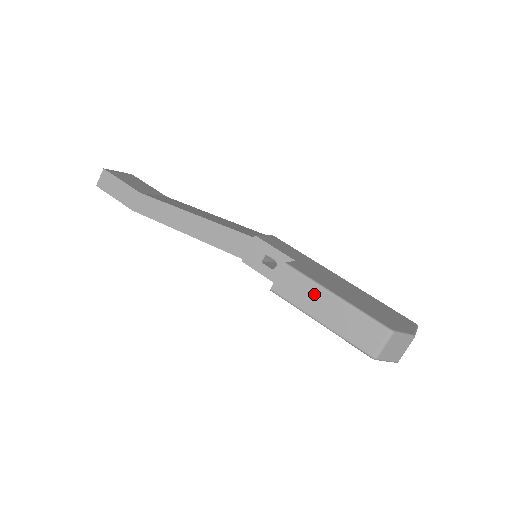
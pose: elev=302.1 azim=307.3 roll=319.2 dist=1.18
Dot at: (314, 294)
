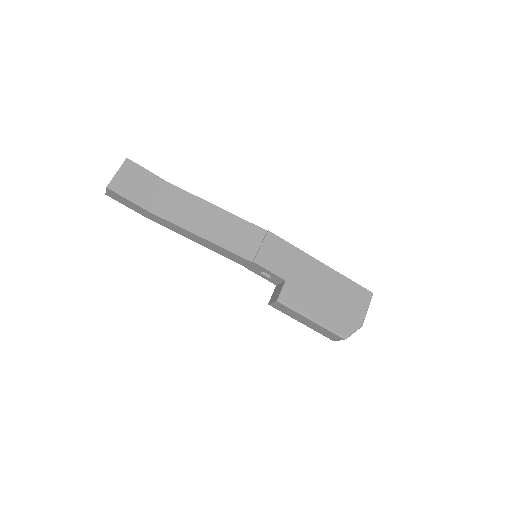
Dot at: (297, 316)
